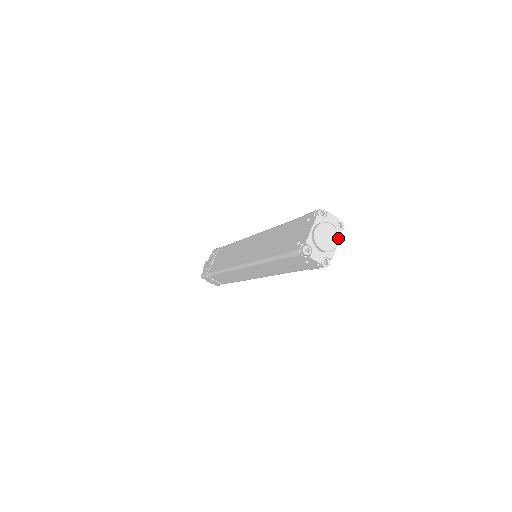
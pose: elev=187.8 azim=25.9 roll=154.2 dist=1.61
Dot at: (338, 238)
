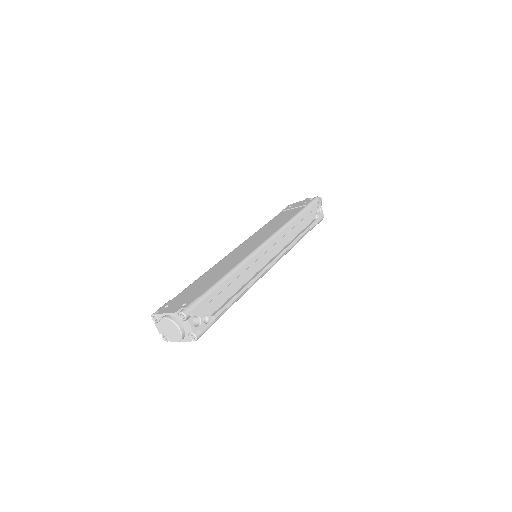
Dot at: (179, 340)
